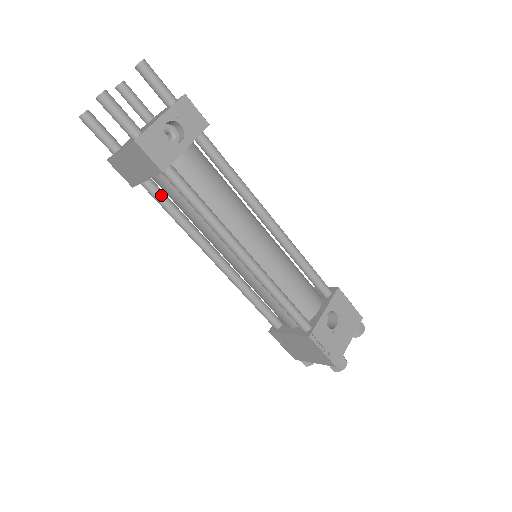
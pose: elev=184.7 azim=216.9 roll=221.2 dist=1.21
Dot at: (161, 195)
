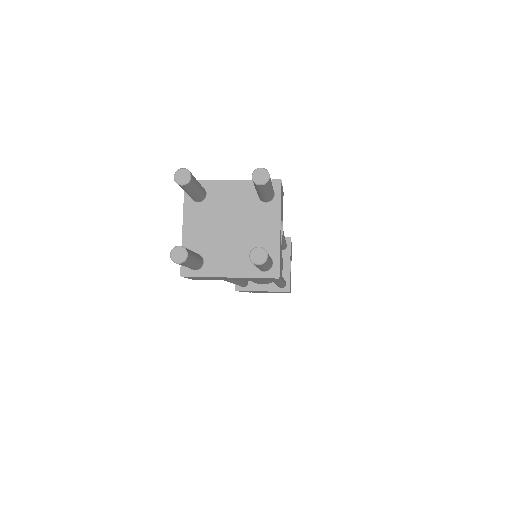
Dot at: occluded
